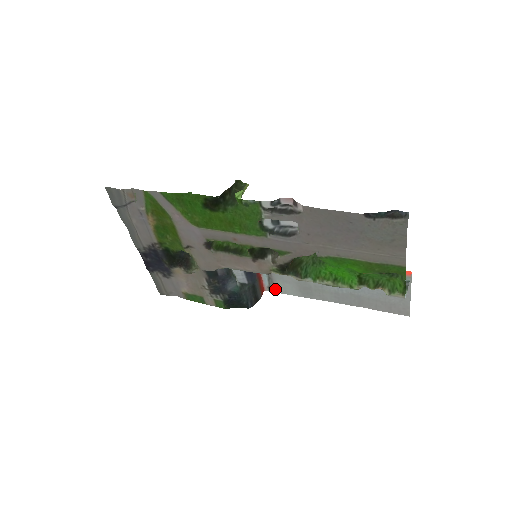
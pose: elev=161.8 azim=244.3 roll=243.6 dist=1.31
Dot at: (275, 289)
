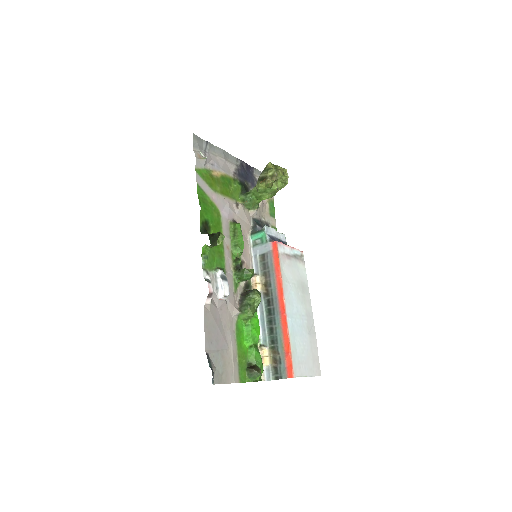
Dot at: (302, 261)
